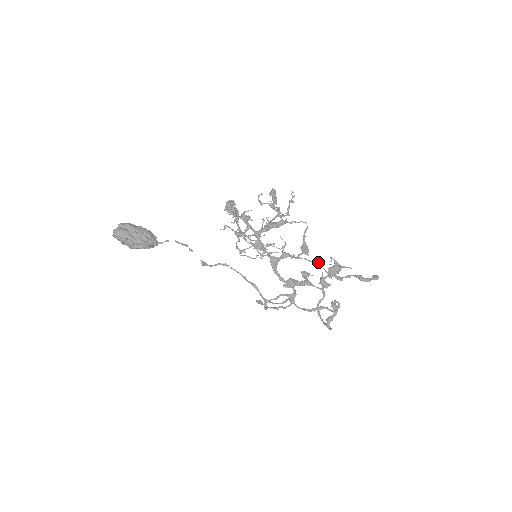
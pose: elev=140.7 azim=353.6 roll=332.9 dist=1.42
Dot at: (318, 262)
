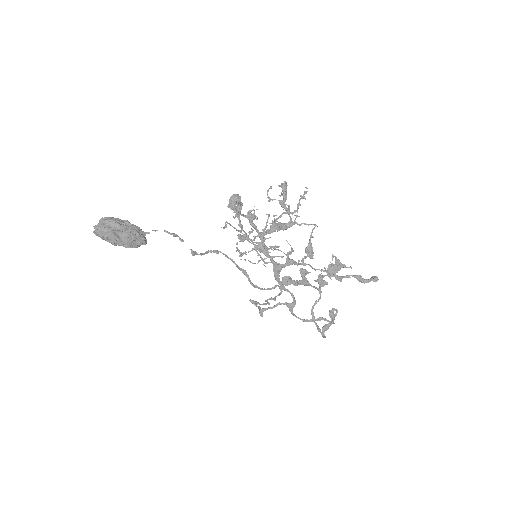
Dot at: (324, 271)
